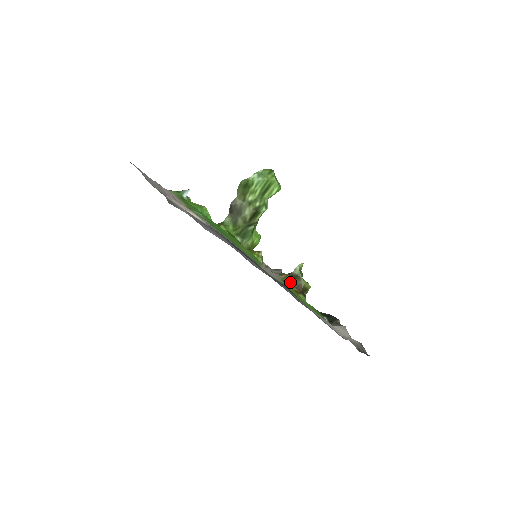
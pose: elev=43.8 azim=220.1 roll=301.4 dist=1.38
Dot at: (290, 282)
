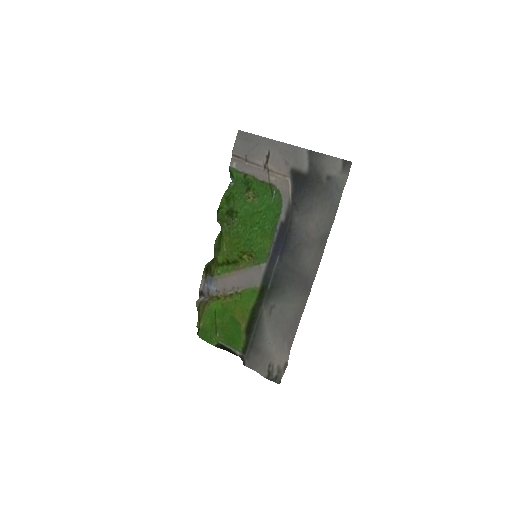
Dot at: (228, 303)
